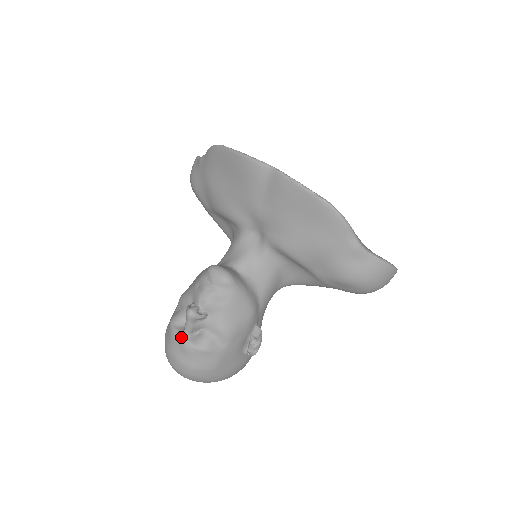
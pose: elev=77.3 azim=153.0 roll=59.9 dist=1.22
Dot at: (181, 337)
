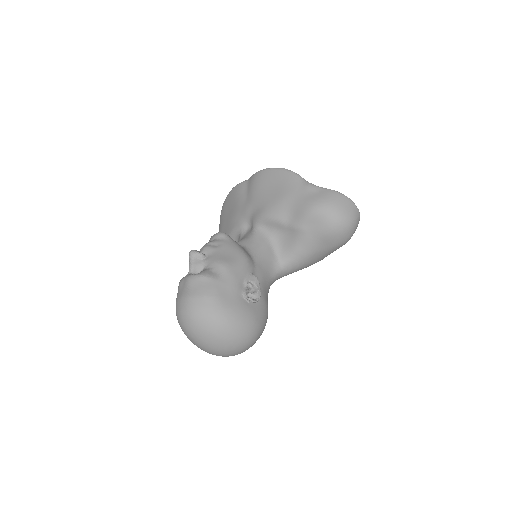
Dot at: (185, 276)
